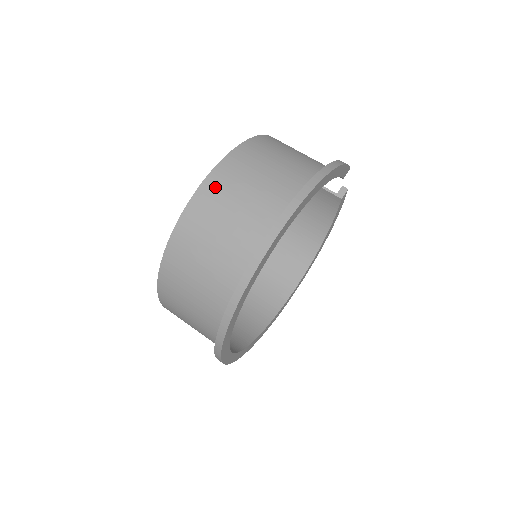
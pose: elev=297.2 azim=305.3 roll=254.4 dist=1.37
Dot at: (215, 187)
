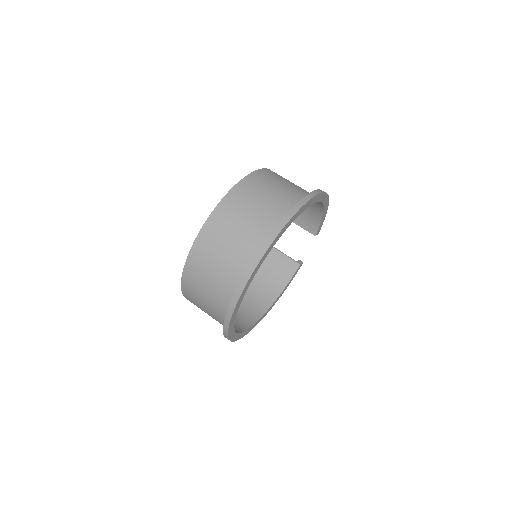
Dot at: (272, 173)
